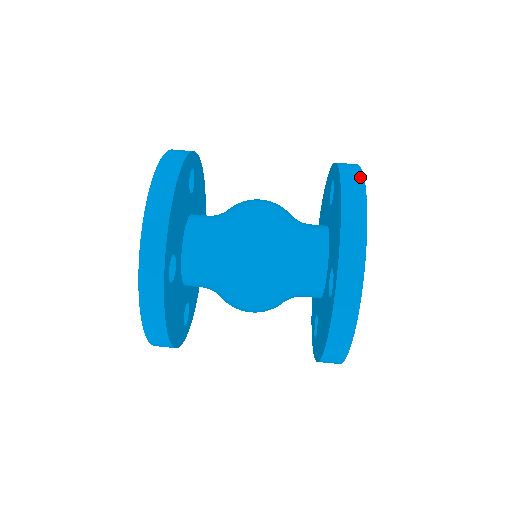
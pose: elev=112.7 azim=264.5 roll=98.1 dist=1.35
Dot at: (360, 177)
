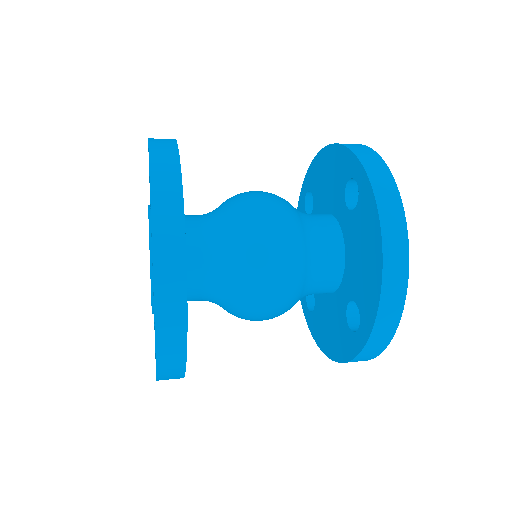
Dot at: occluded
